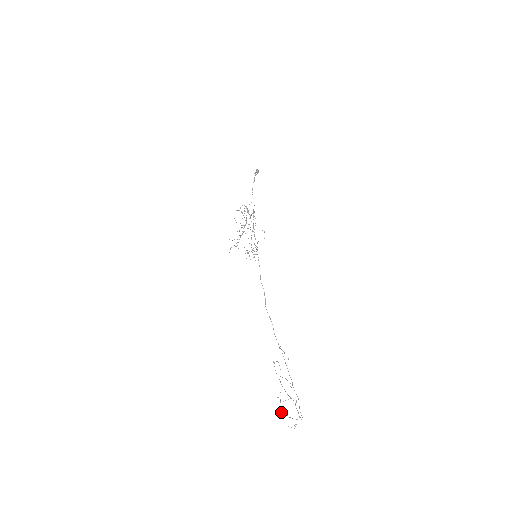
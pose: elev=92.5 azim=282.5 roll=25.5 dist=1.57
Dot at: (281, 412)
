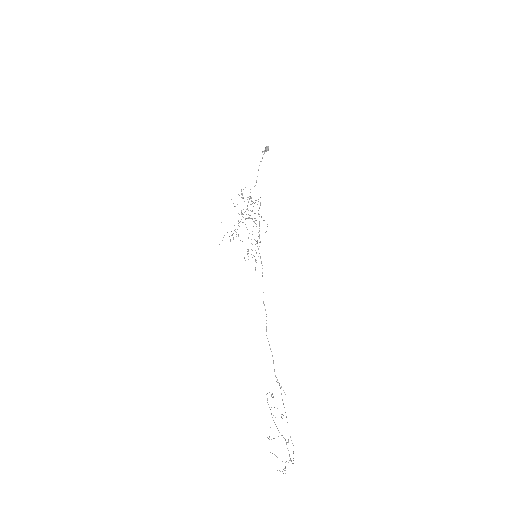
Dot at: occluded
